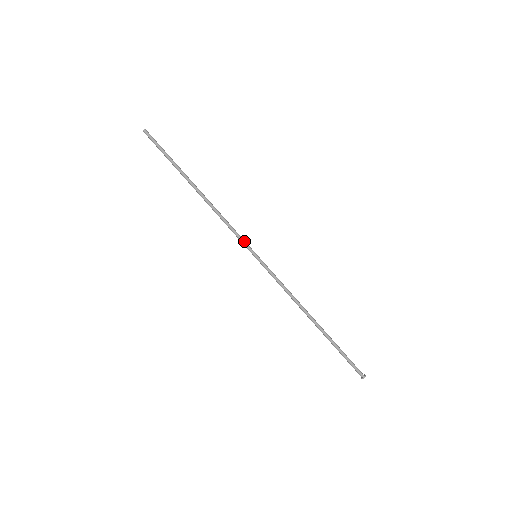
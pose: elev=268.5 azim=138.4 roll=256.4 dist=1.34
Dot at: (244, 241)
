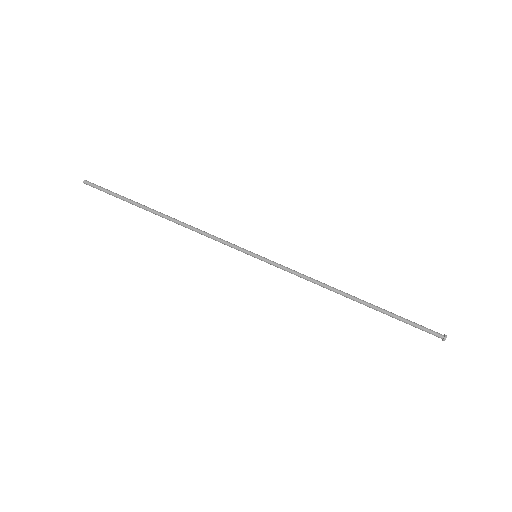
Dot at: (236, 245)
